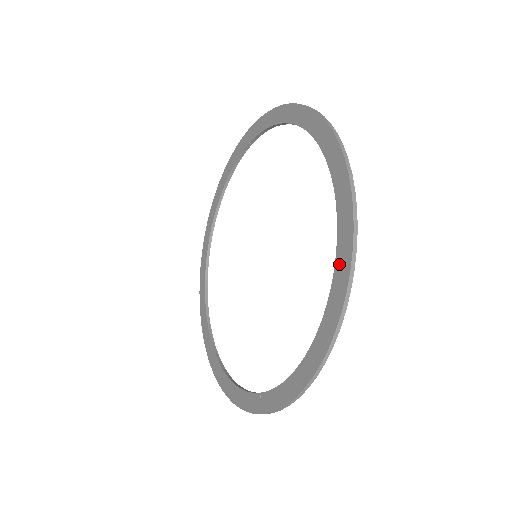
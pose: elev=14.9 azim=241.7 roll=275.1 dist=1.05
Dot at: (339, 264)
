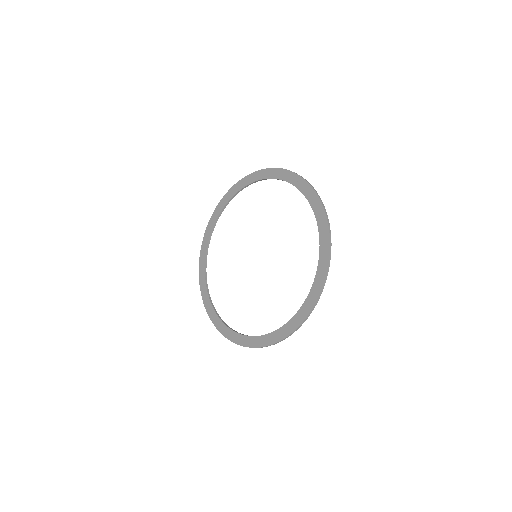
Dot at: (285, 328)
